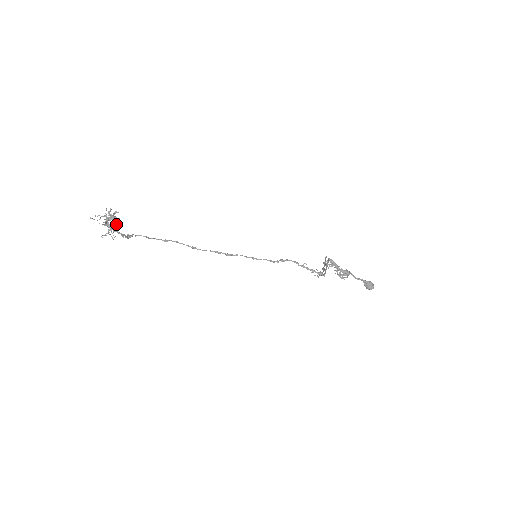
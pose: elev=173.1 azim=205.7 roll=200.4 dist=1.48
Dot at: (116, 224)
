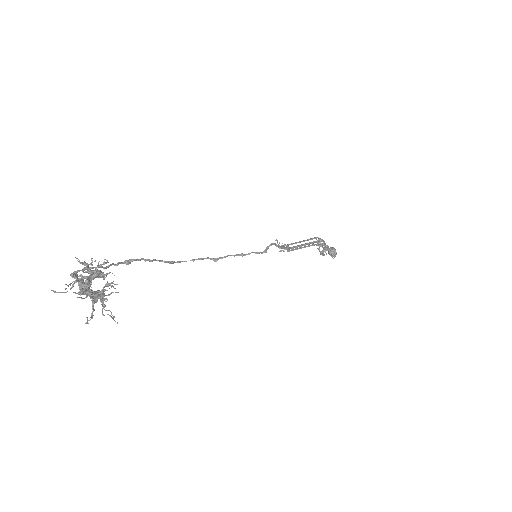
Dot at: (105, 286)
